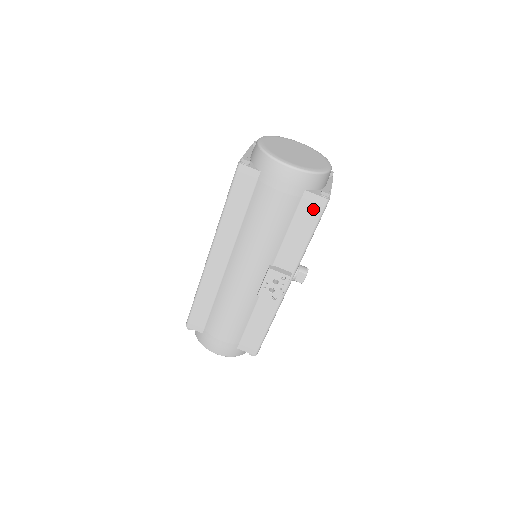
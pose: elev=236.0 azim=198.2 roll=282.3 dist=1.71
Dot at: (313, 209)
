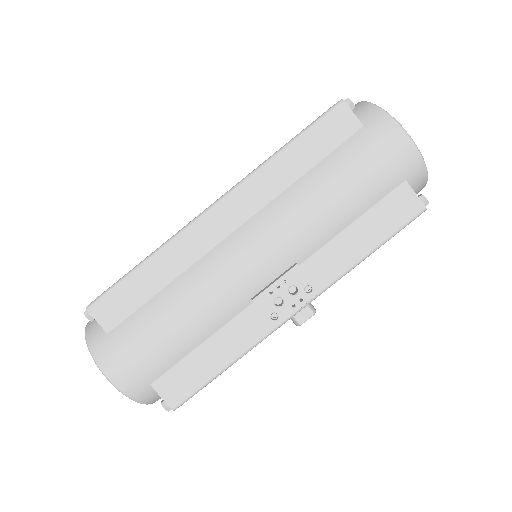
Dot at: (401, 211)
